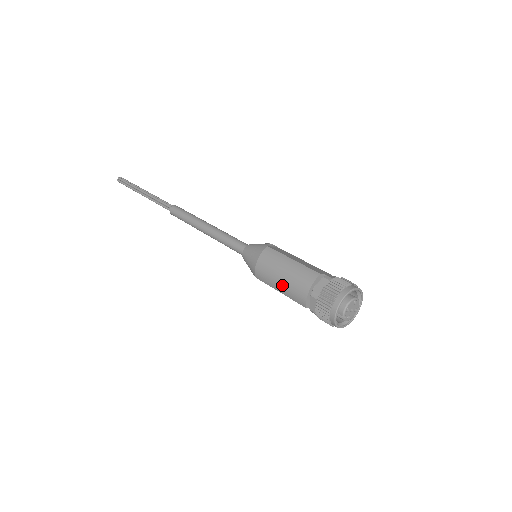
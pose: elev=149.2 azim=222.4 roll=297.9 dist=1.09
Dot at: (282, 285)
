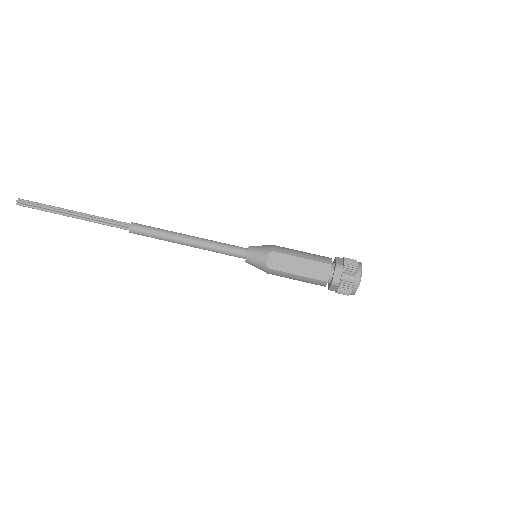
Dot at: occluded
